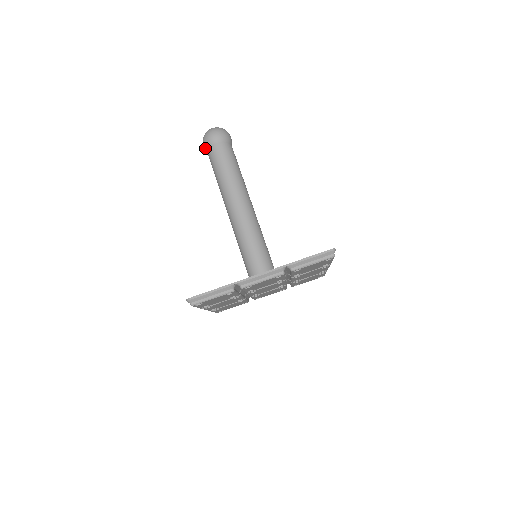
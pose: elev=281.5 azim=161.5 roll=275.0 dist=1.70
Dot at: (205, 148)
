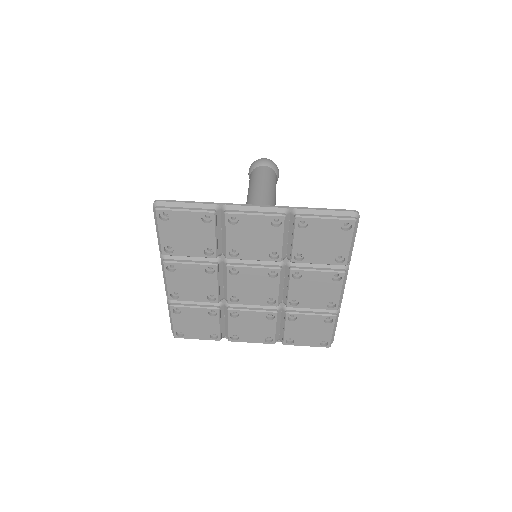
Dot at: (250, 170)
